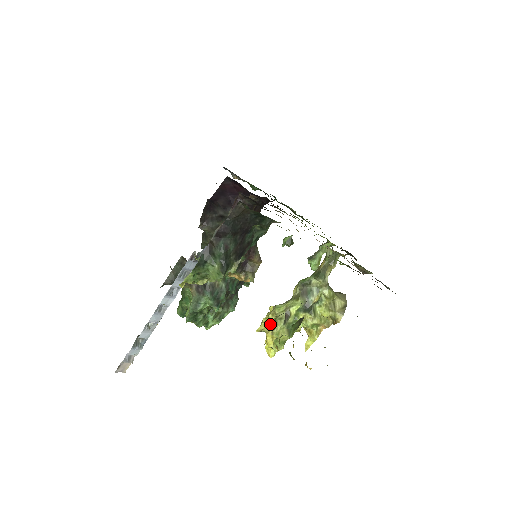
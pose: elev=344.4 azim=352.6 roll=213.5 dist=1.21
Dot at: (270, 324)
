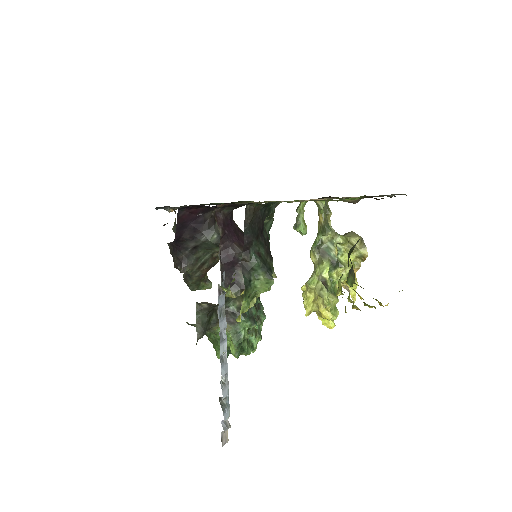
Dot at: (315, 301)
